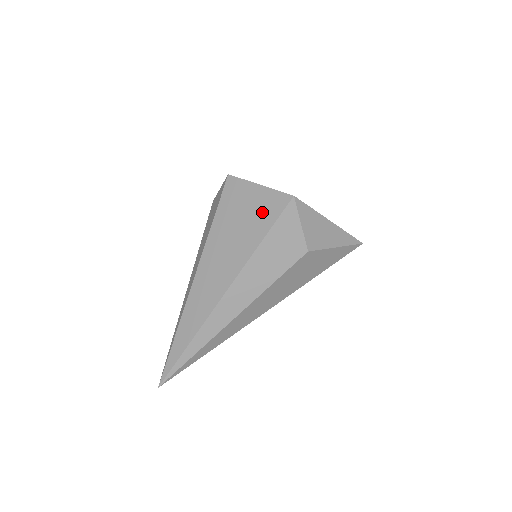
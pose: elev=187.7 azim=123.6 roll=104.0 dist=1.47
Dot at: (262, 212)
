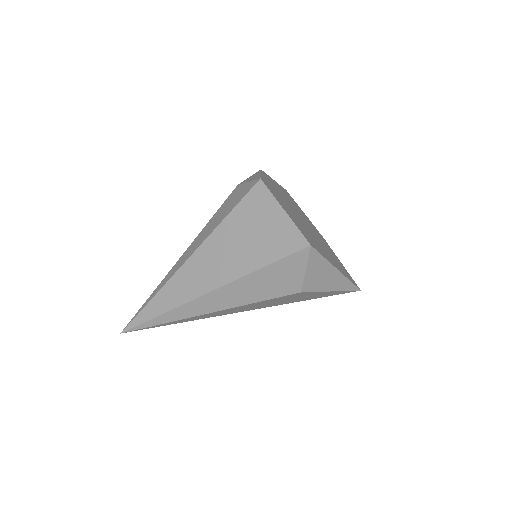
Dot at: (274, 240)
